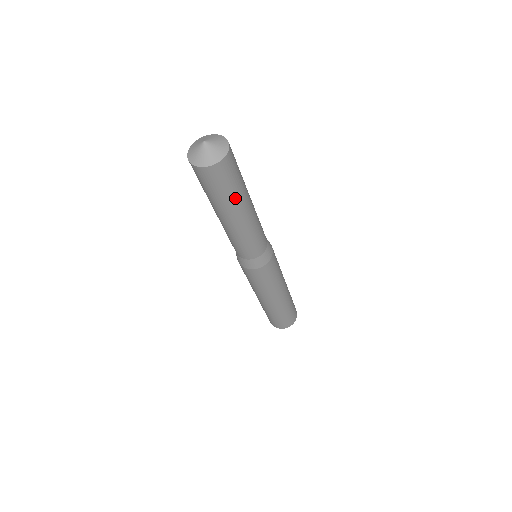
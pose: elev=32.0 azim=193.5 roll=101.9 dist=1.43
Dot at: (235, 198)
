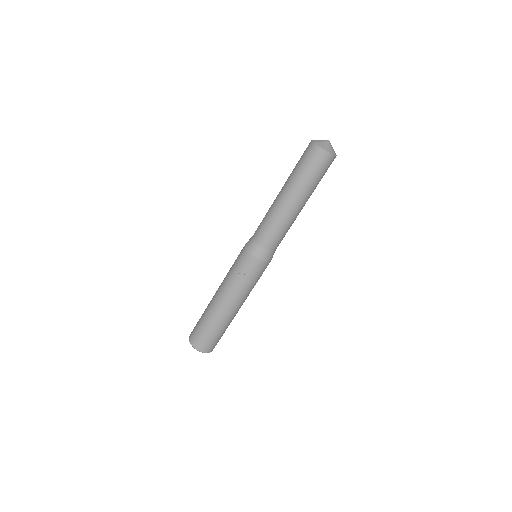
Dot at: occluded
